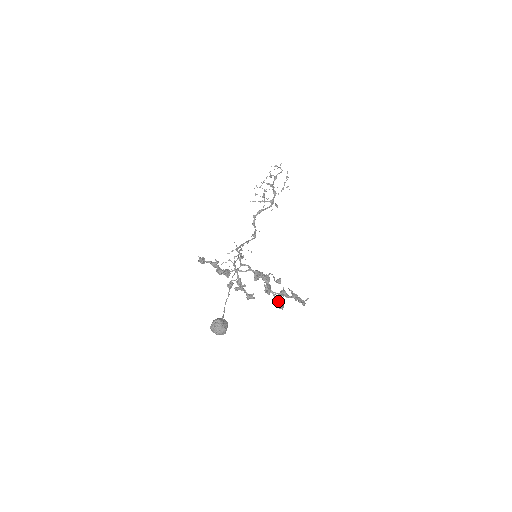
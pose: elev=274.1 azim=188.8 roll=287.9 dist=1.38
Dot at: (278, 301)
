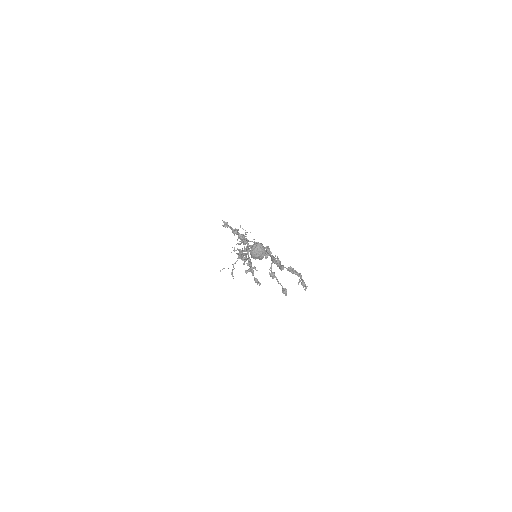
Dot at: (282, 287)
